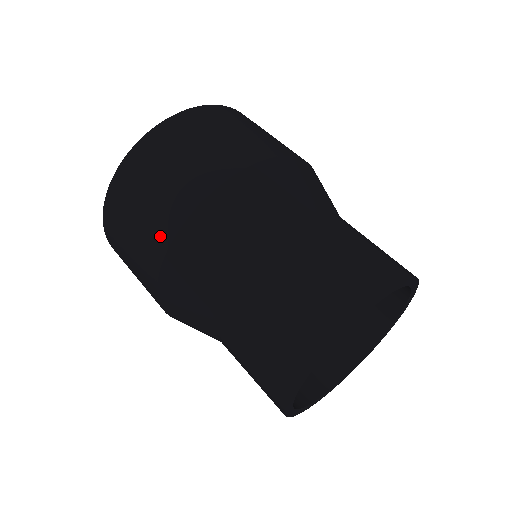
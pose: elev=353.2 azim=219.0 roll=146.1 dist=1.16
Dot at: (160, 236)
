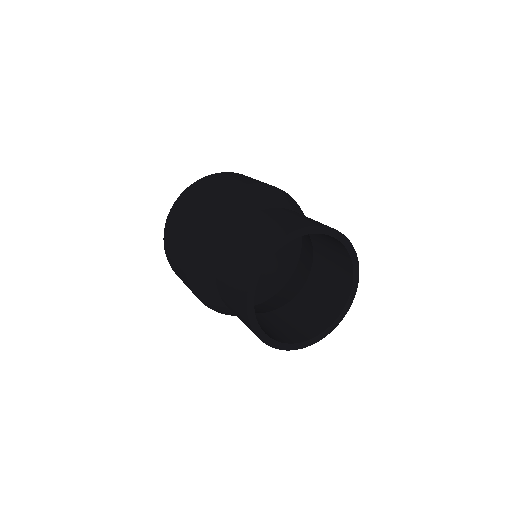
Dot at: (185, 234)
